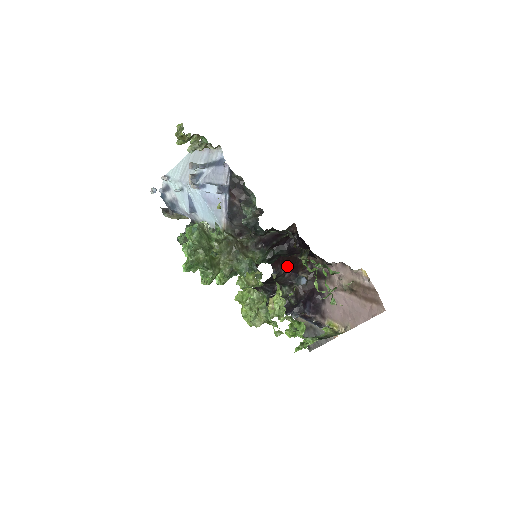
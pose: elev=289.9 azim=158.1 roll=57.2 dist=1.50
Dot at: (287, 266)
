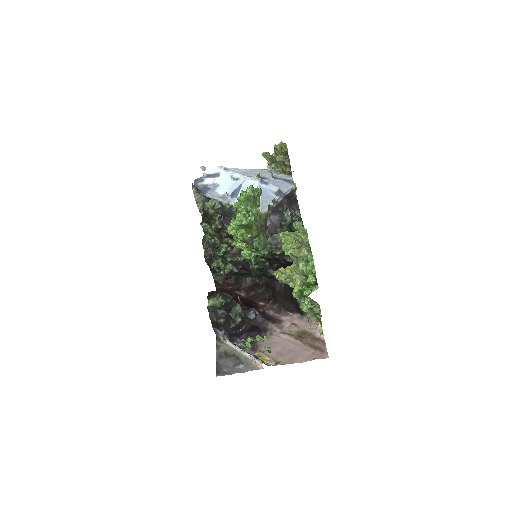
Dot at: (239, 302)
